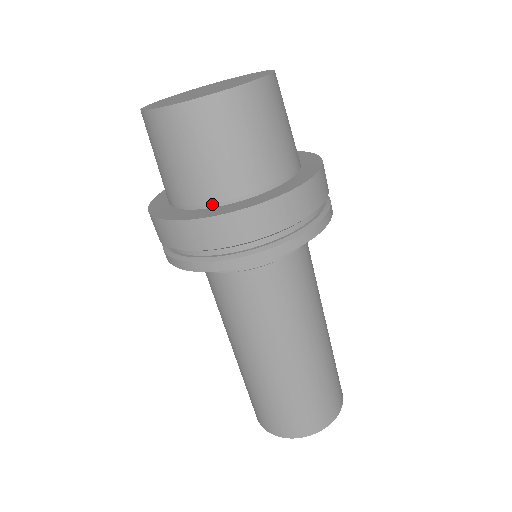
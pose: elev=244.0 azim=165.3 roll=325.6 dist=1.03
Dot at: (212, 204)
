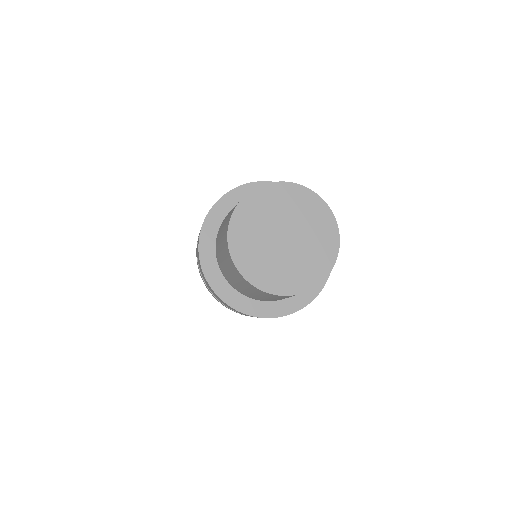
Dot at: (258, 300)
